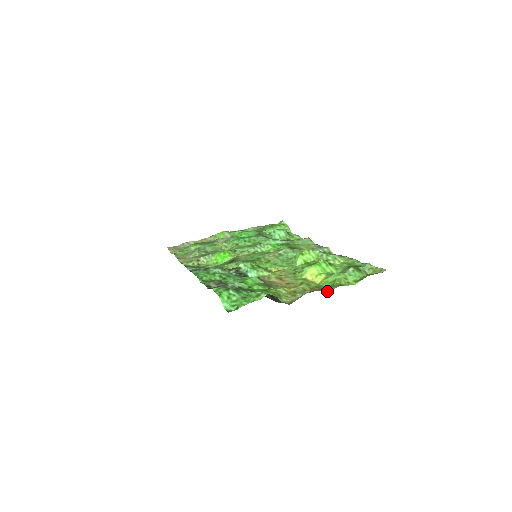
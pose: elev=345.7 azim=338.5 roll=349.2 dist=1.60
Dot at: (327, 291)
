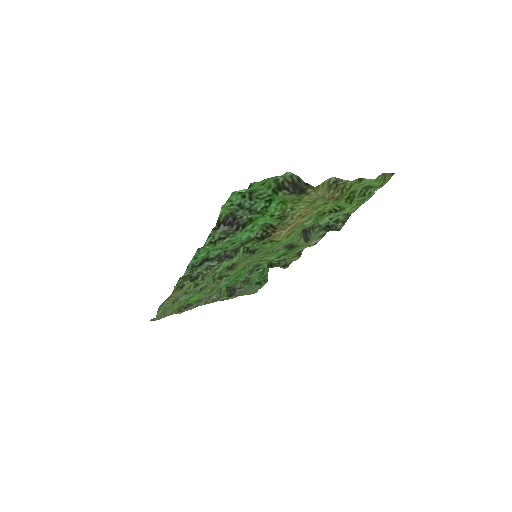
Dot at: occluded
